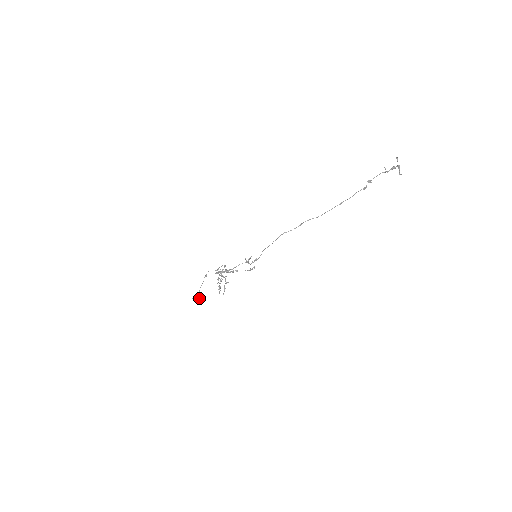
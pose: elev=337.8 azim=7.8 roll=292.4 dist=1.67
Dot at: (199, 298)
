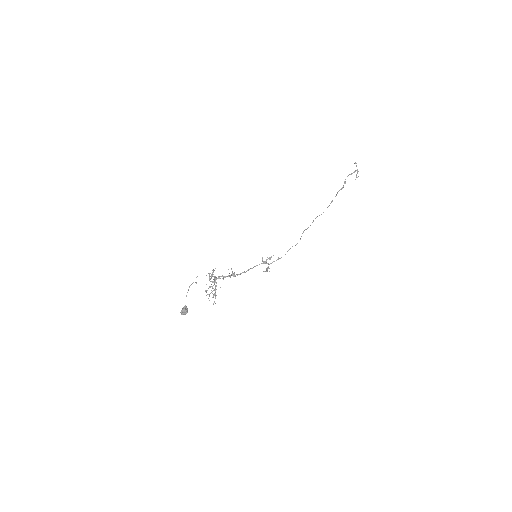
Dot at: occluded
